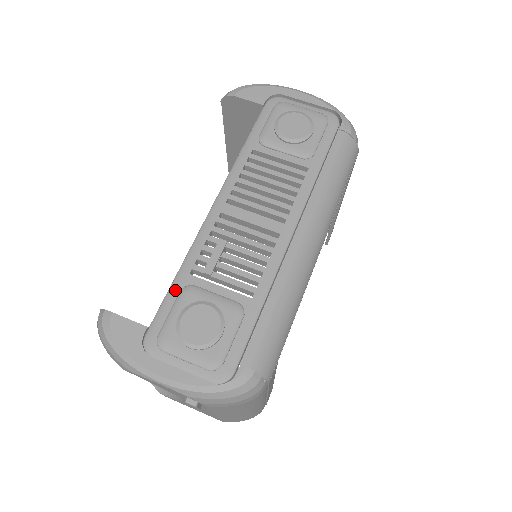
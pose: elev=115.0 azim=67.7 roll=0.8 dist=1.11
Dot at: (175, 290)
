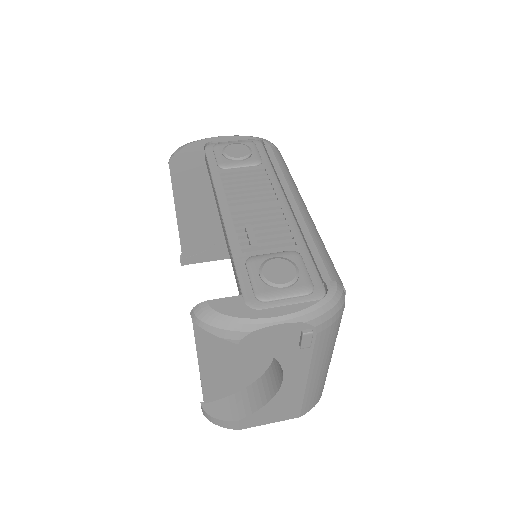
Dot at: (241, 266)
